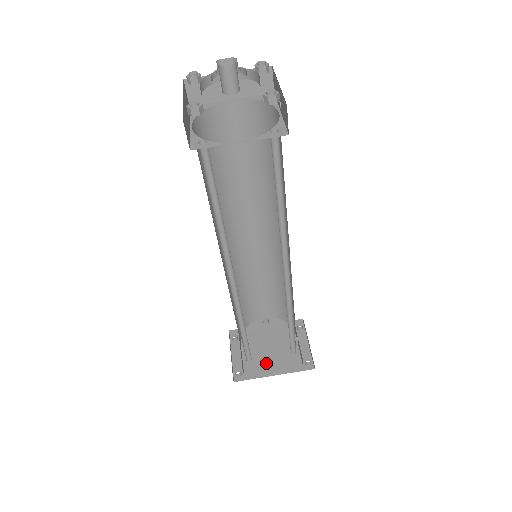
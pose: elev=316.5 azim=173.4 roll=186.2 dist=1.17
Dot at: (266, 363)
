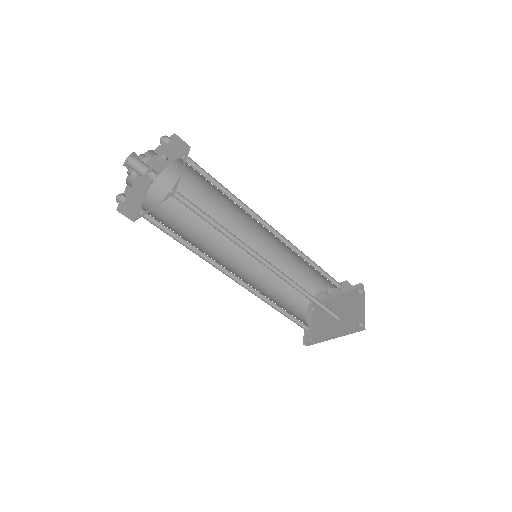
Dot at: (330, 328)
